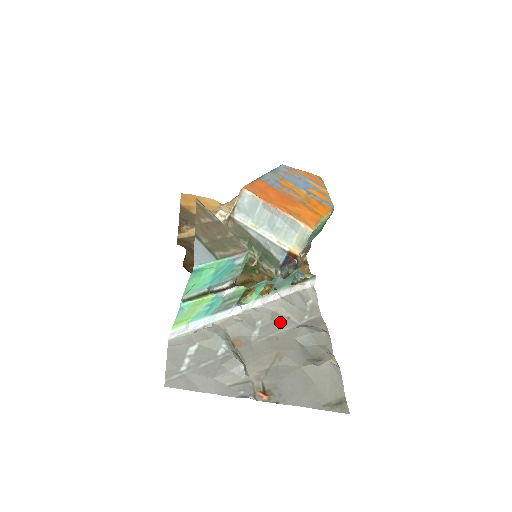
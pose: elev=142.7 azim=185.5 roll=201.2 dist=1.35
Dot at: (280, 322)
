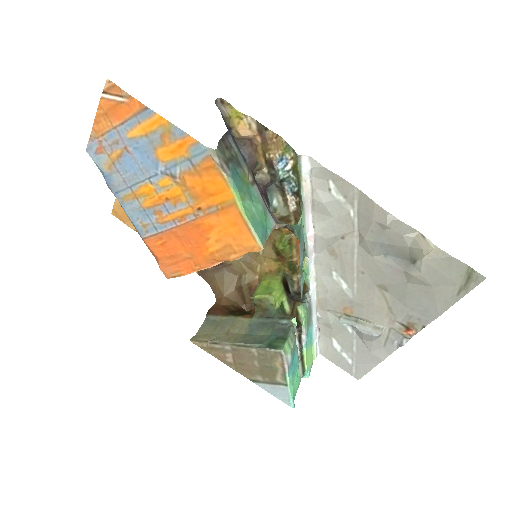
Dot at: (344, 253)
